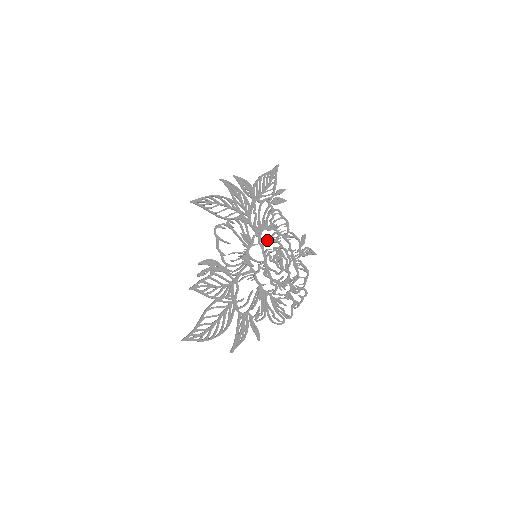
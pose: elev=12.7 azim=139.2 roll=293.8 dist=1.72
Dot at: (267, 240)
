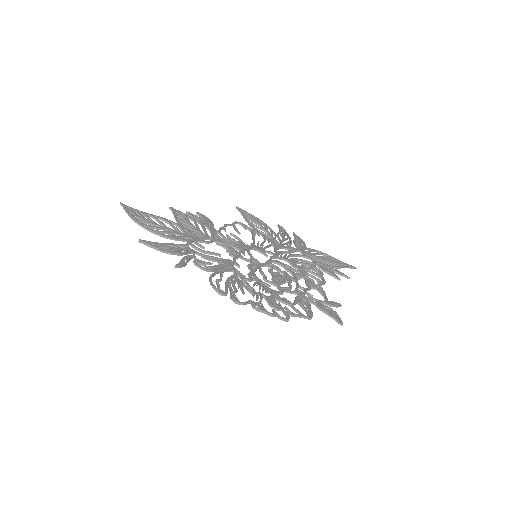
Dot at: (282, 264)
